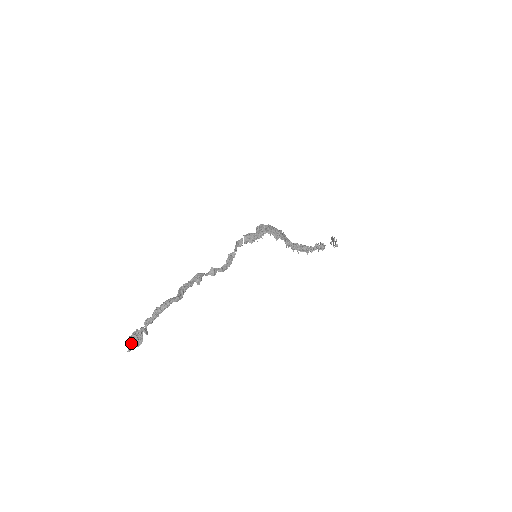
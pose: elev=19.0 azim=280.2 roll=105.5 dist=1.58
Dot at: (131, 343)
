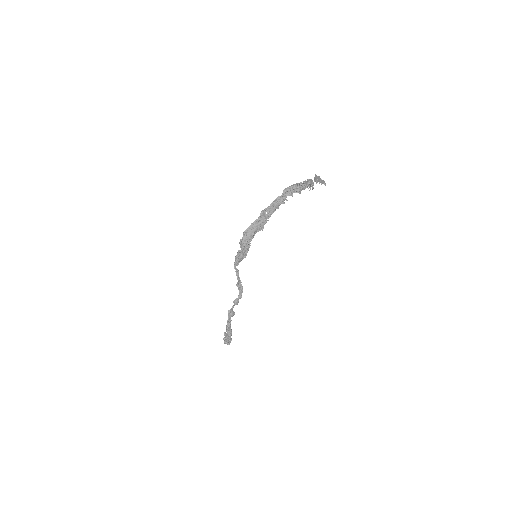
Dot at: (227, 344)
